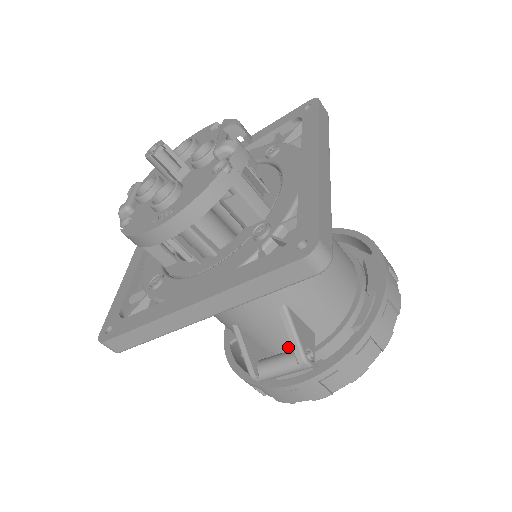
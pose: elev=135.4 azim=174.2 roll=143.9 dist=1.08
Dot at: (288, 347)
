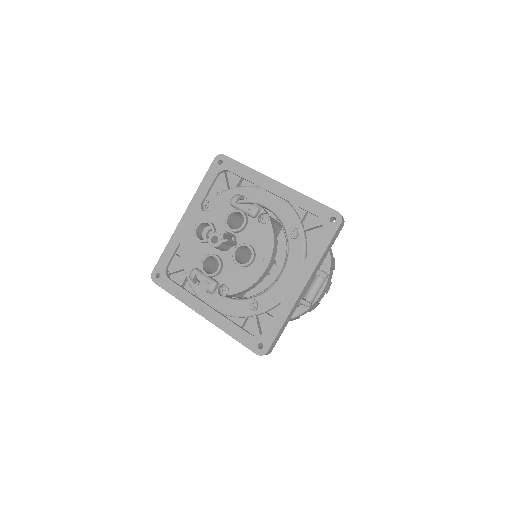
Dot at: occluded
